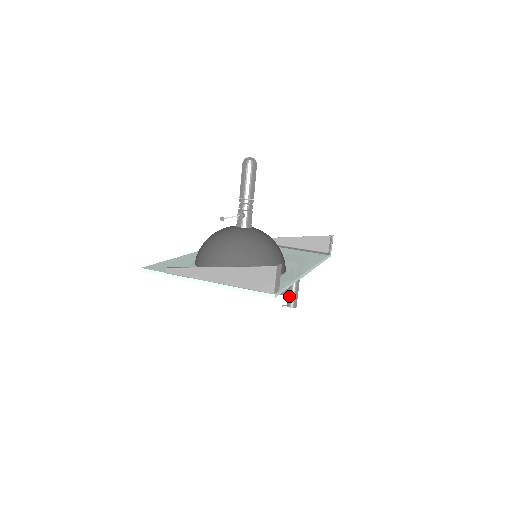
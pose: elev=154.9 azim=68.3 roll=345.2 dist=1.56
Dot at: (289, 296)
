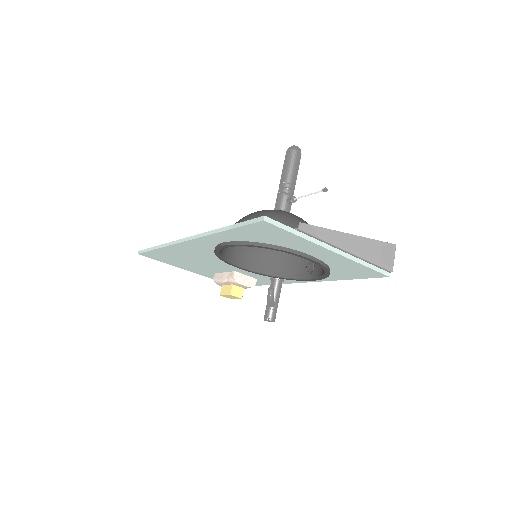
Dot at: (273, 308)
